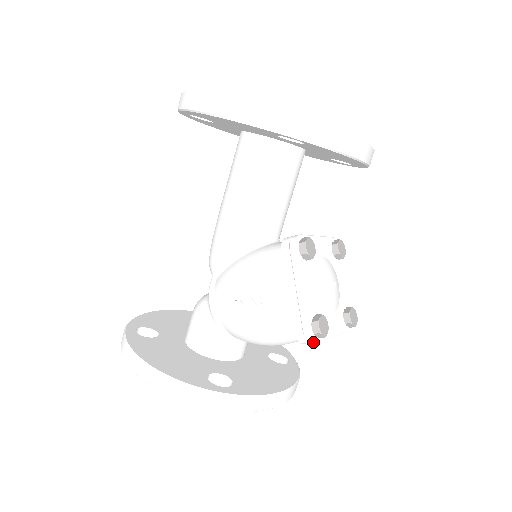
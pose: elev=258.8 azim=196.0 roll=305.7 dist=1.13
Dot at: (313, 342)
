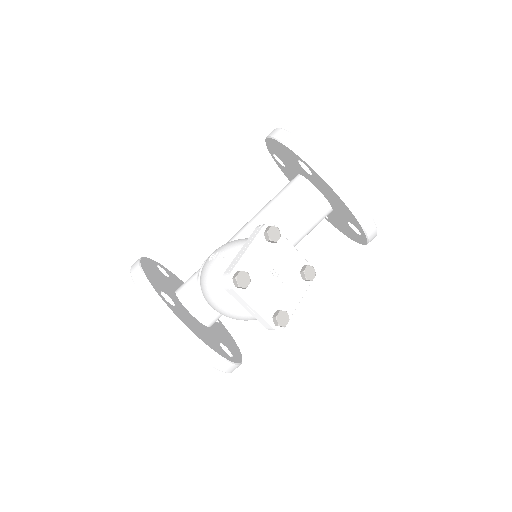
Dot at: (229, 286)
